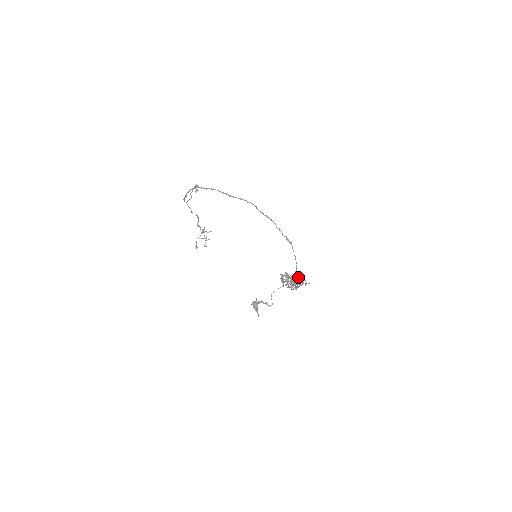
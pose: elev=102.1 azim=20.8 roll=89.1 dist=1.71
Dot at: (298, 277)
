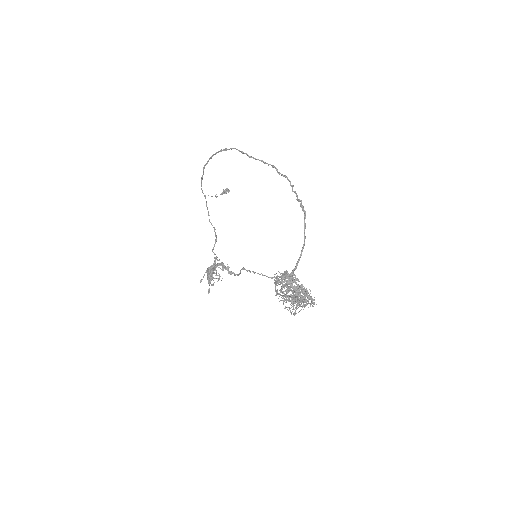
Dot at: (302, 284)
